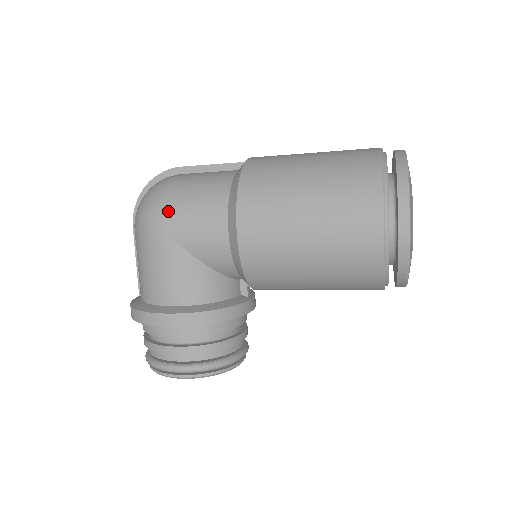
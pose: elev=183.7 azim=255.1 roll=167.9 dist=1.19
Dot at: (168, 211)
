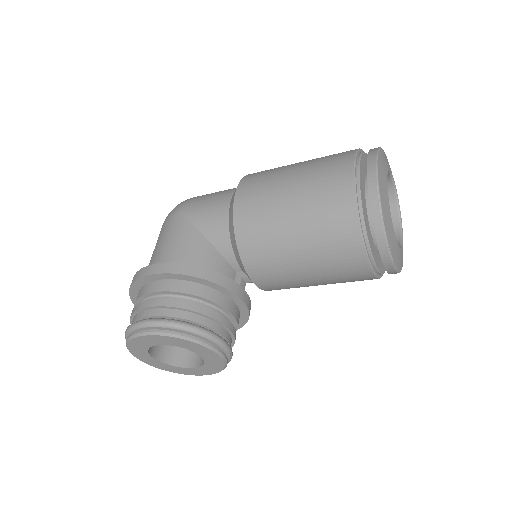
Dot at: (189, 202)
